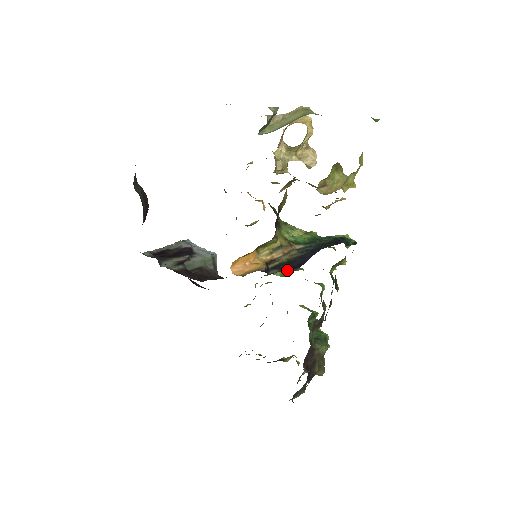
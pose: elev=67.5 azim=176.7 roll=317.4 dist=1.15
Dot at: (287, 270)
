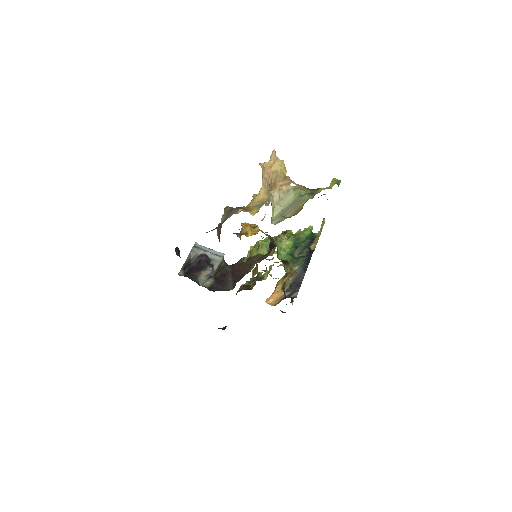
Dot at: (297, 294)
